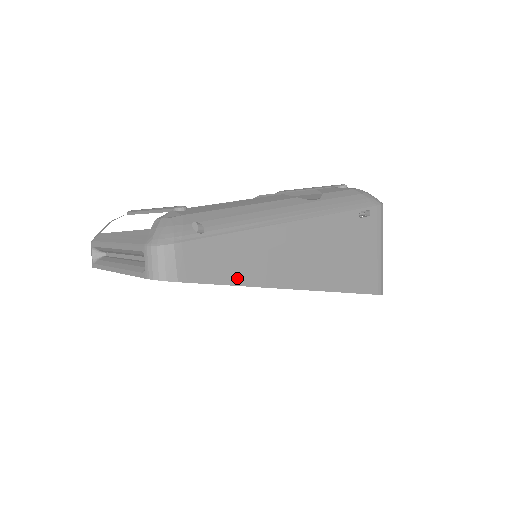
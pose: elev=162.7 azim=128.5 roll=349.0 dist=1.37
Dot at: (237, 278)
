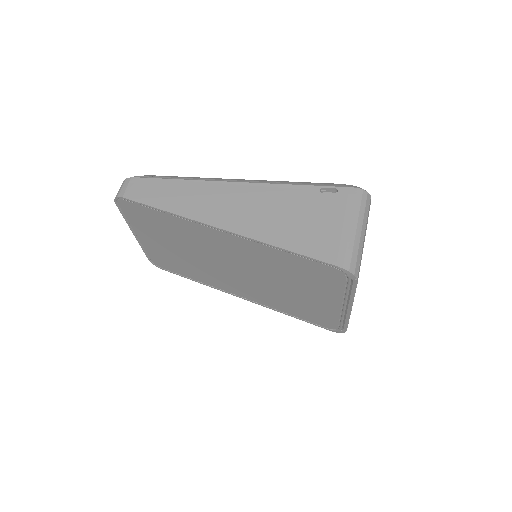
Dot at: (167, 206)
